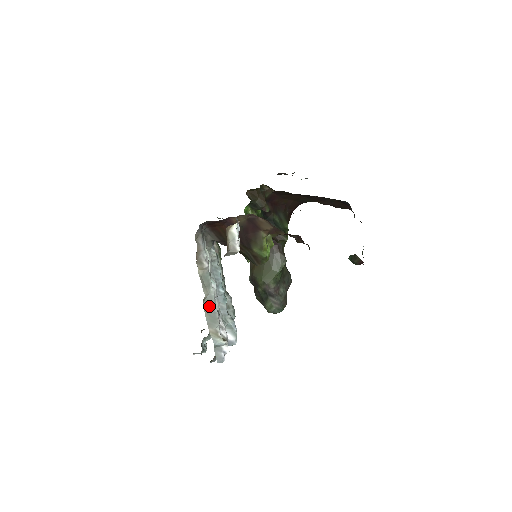
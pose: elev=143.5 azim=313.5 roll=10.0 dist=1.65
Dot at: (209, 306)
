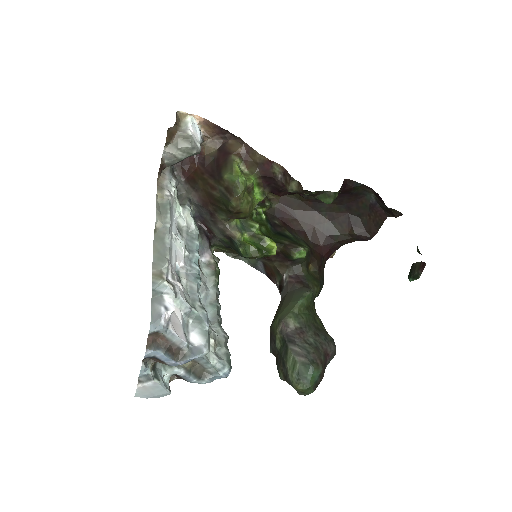
Dot at: (160, 240)
